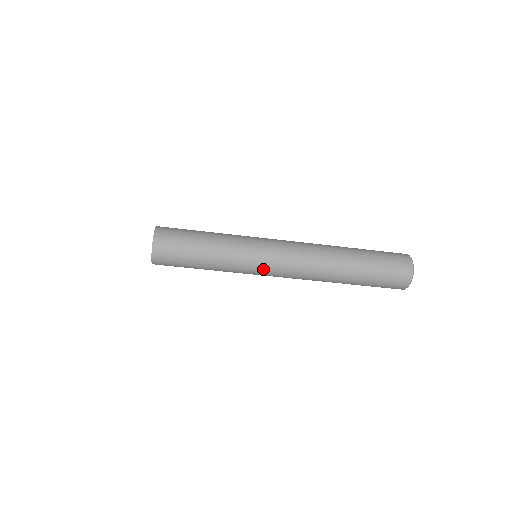
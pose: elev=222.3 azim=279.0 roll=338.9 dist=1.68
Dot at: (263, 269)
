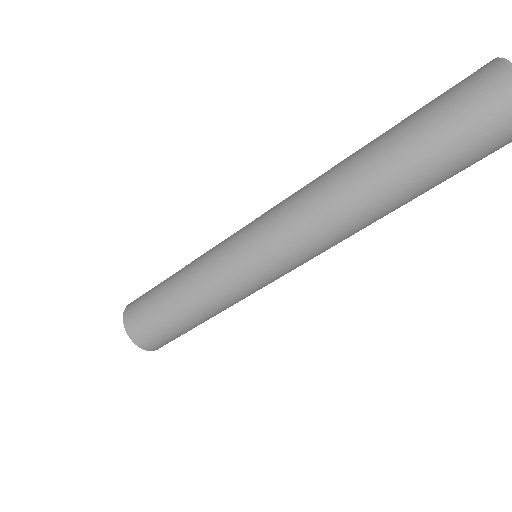
Dot at: (259, 264)
